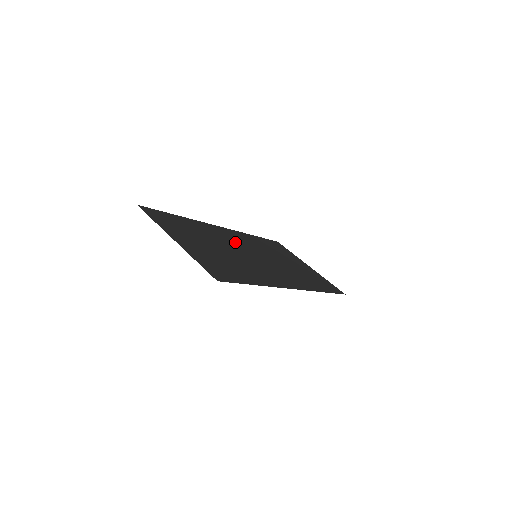
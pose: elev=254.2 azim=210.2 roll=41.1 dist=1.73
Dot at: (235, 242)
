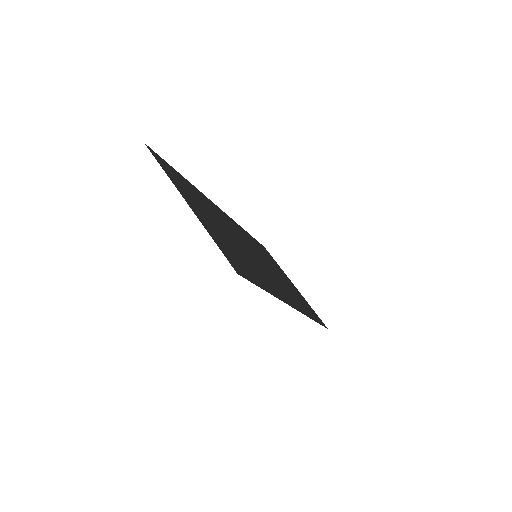
Dot at: (236, 232)
